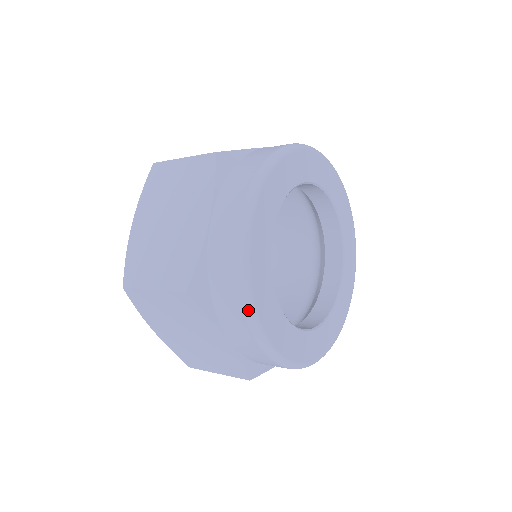
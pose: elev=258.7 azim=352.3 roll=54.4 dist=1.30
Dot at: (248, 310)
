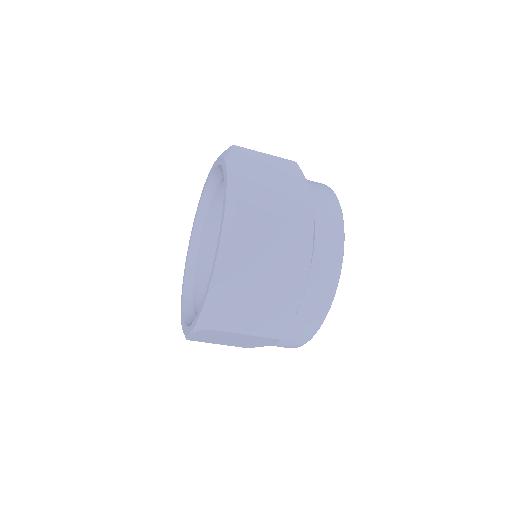
Dot at: occluded
